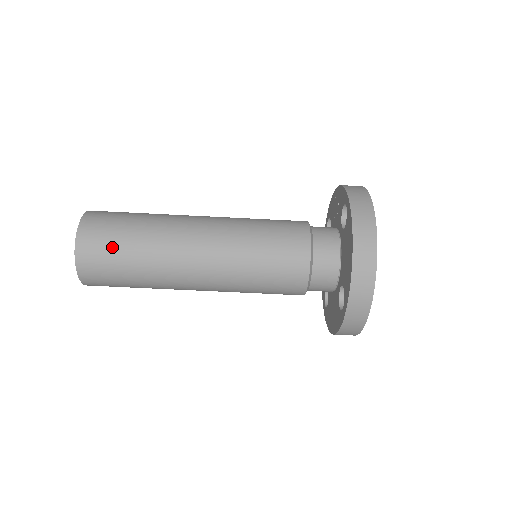
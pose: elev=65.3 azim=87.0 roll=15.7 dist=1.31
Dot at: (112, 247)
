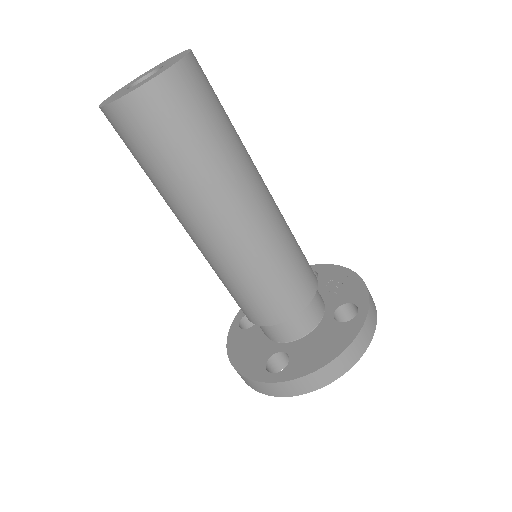
Dot at: (181, 128)
